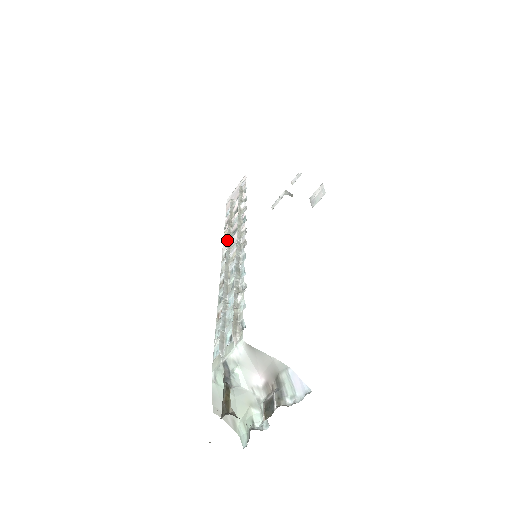
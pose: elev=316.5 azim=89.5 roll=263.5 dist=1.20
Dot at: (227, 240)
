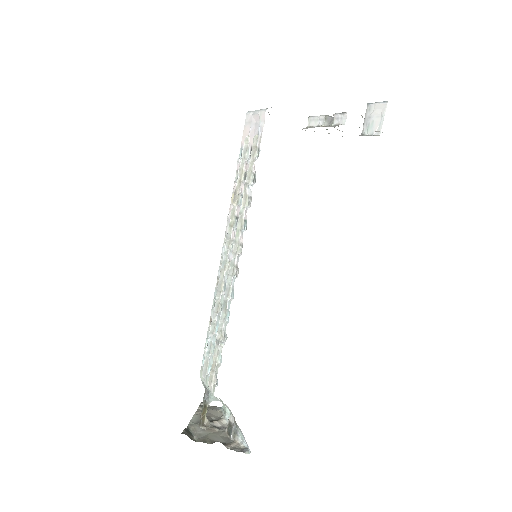
Dot at: (228, 230)
